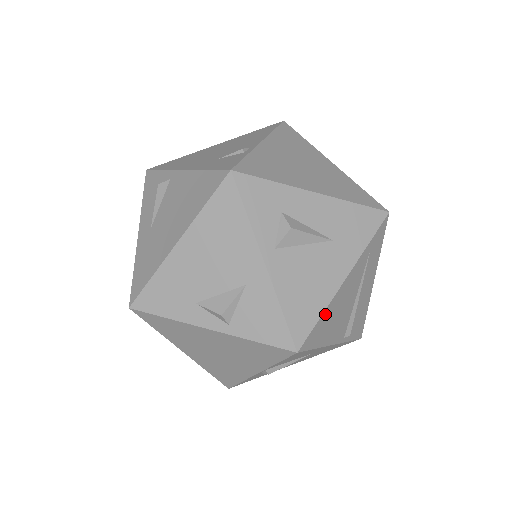
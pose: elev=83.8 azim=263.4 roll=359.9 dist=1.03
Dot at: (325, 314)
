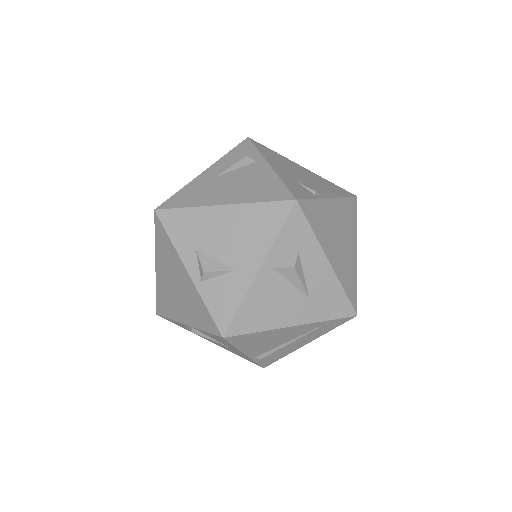
Dot at: (261, 333)
